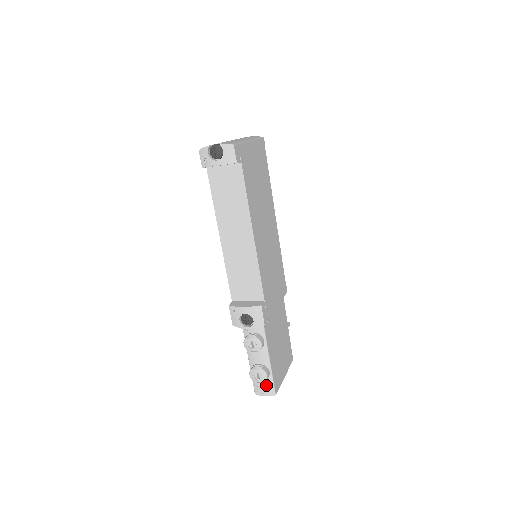
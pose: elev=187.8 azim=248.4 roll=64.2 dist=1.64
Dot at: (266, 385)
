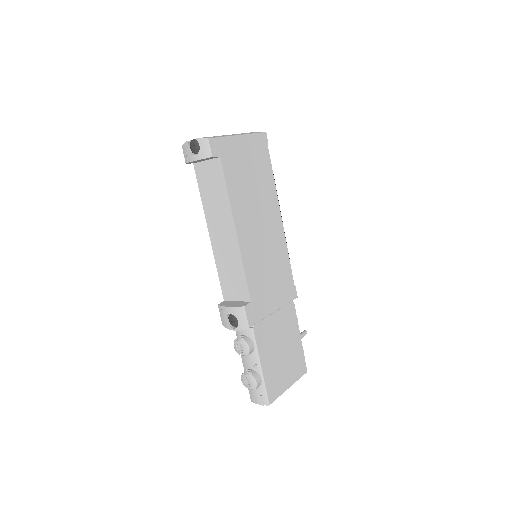
Dot at: (259, 393)
